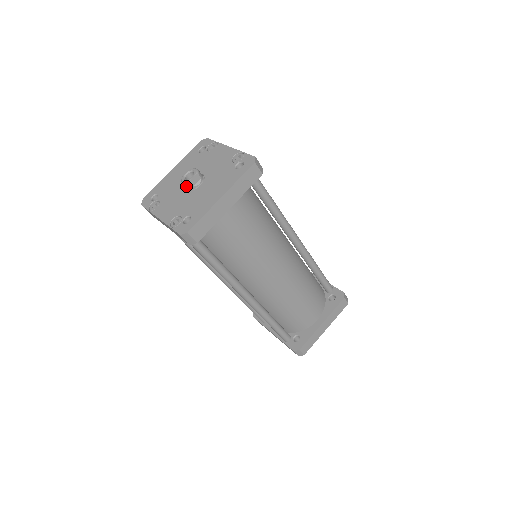
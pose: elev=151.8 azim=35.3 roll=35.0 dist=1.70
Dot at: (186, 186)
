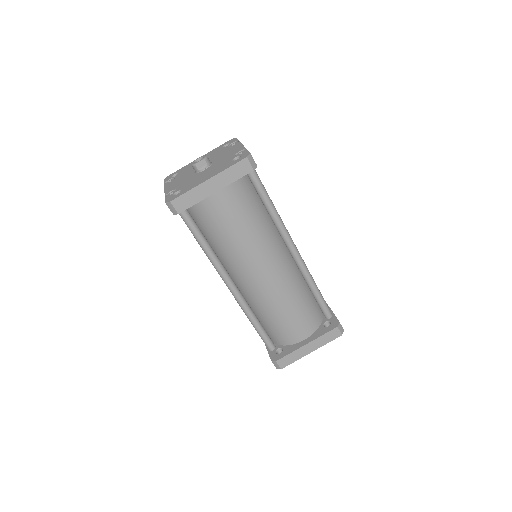
Dot at: (194, 168)
